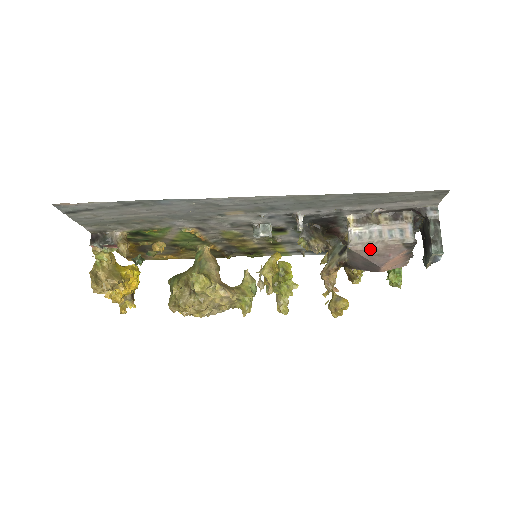
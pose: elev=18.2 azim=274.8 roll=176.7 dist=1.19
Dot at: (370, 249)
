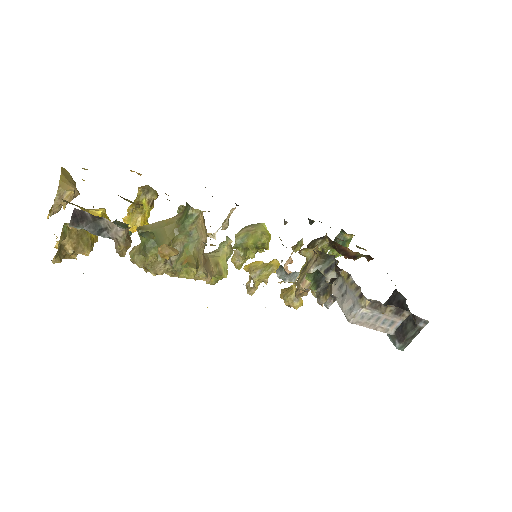
Dot at: (361, 325)
